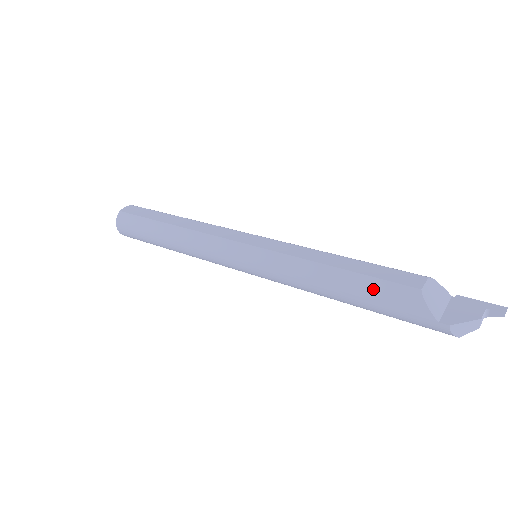
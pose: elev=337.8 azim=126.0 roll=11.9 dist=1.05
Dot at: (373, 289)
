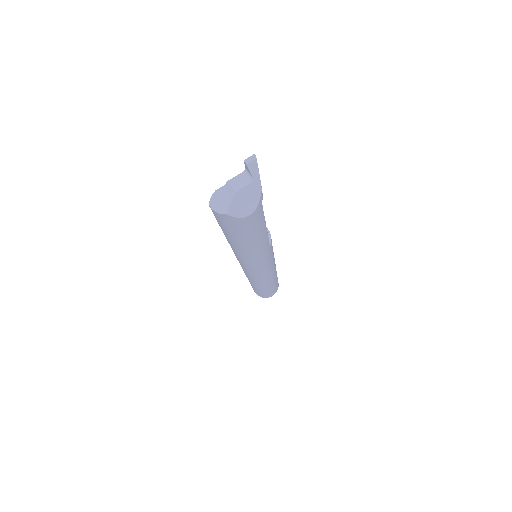
Dot at: occluded
